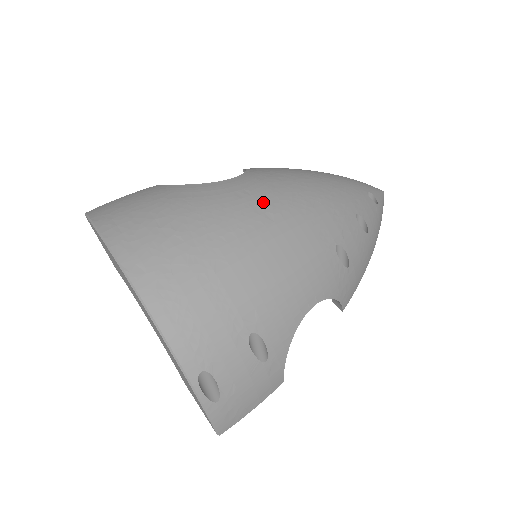
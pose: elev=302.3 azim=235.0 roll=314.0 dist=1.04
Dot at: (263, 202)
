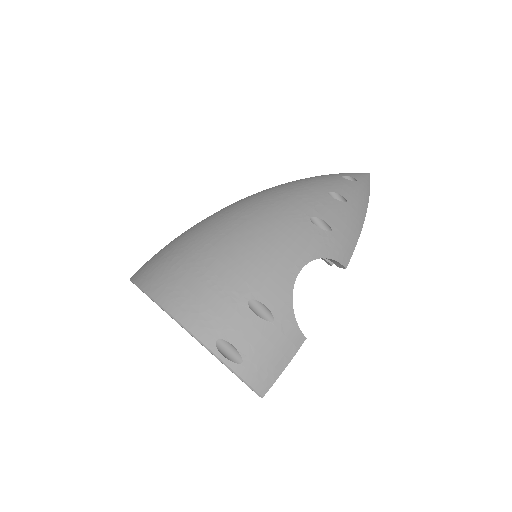
Dot at: (238, 212)
